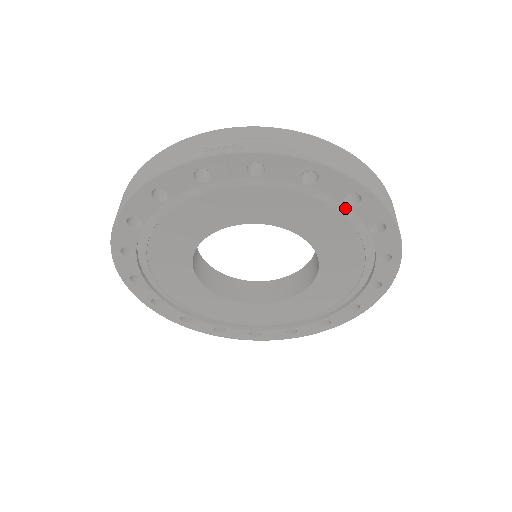
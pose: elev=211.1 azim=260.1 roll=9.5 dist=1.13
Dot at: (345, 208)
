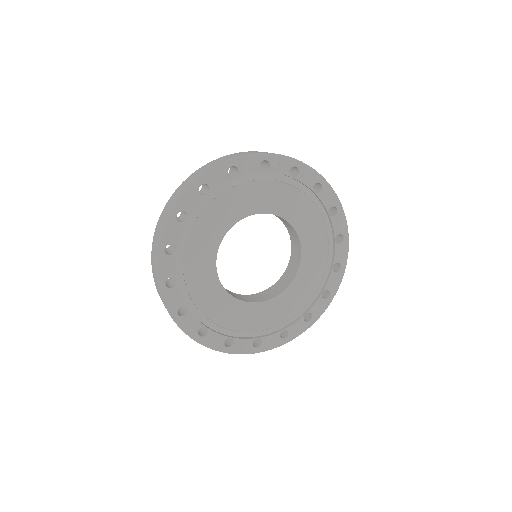
Dot at: (326, 219)
